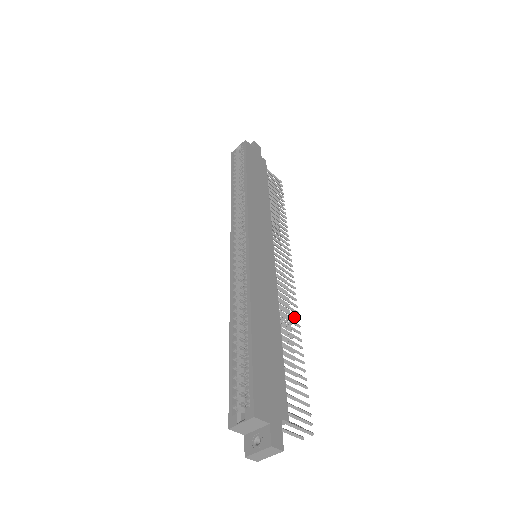
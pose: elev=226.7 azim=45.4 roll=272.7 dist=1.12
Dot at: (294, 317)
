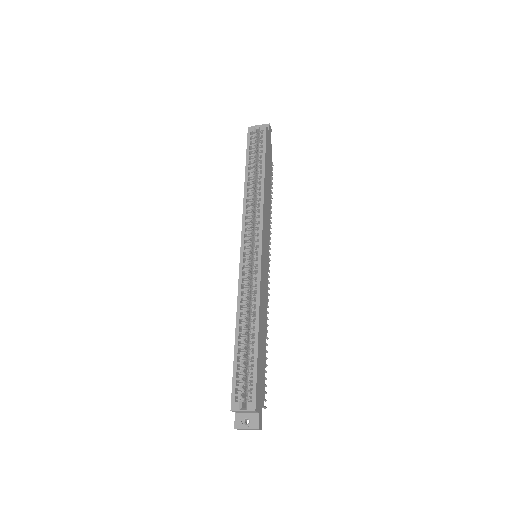
Dot at: (267, 312)
